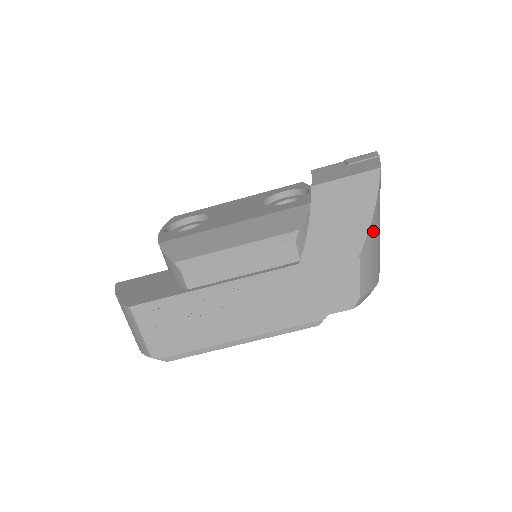
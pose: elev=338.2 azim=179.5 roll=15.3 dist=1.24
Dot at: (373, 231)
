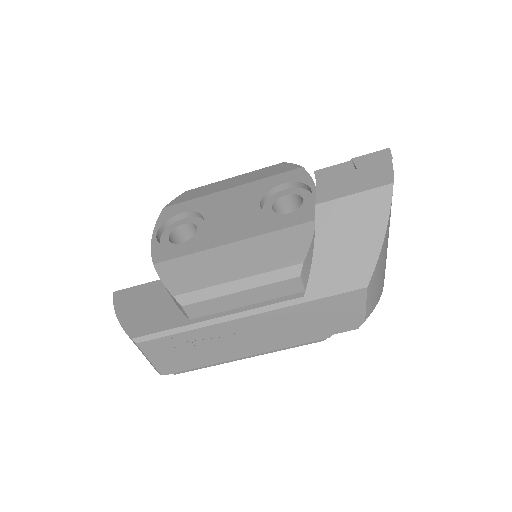
Dot at: (382, 255)
